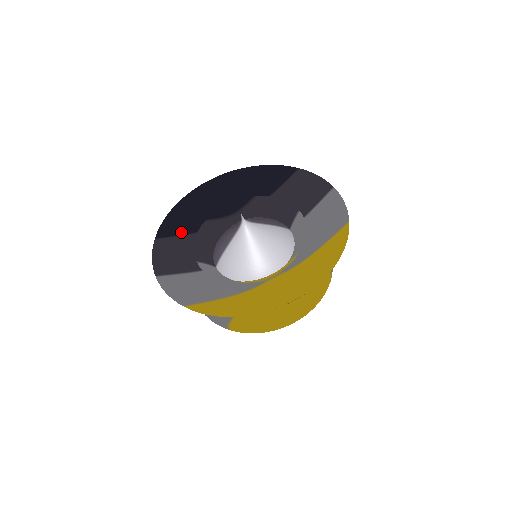
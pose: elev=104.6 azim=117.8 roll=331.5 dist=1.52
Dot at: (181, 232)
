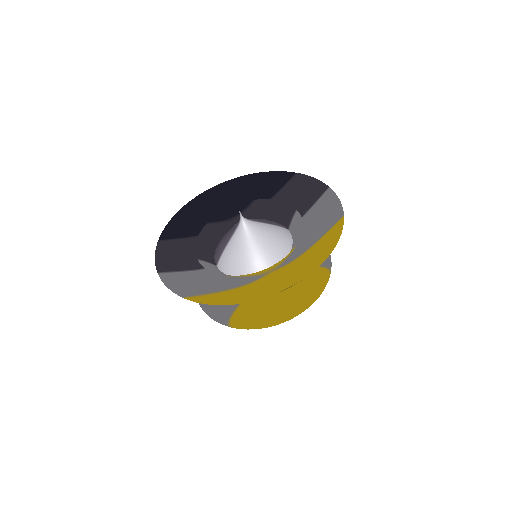
Dot at: (184, 235)
